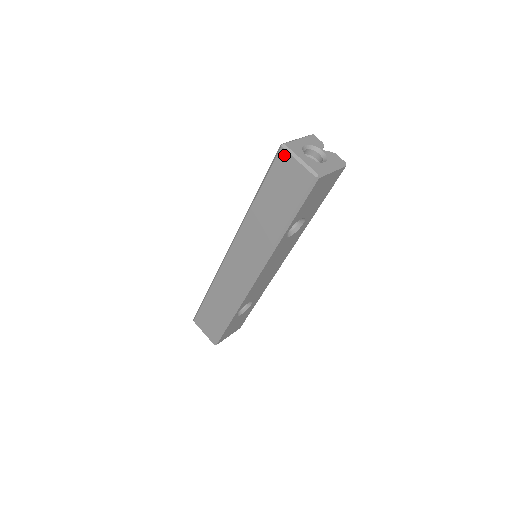
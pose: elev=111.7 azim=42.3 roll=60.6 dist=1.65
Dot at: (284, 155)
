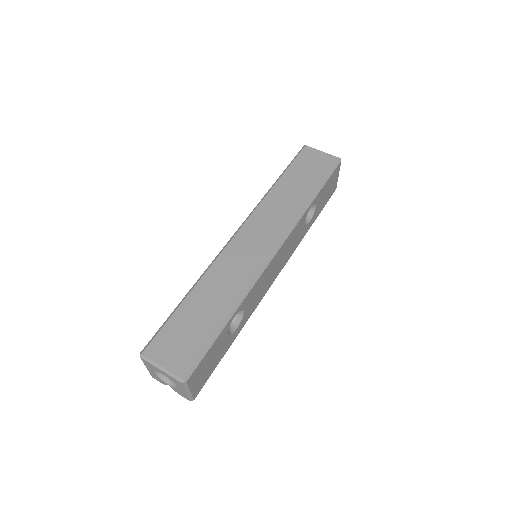
Dot at: (309, 149)
